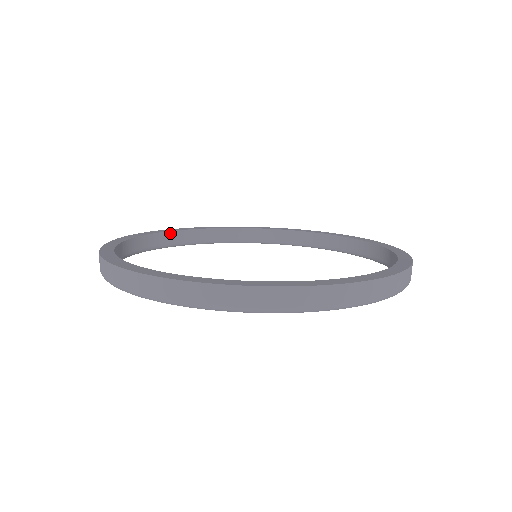
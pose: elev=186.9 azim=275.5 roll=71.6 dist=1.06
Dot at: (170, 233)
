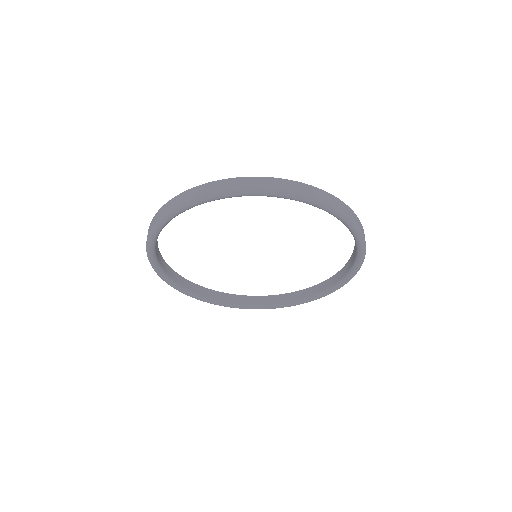
Dot at: (188, 281)
